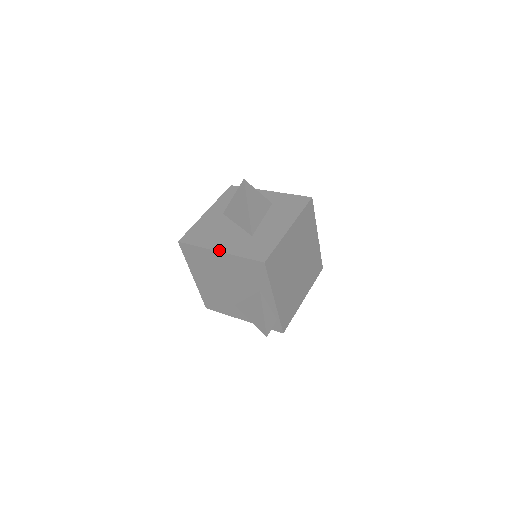
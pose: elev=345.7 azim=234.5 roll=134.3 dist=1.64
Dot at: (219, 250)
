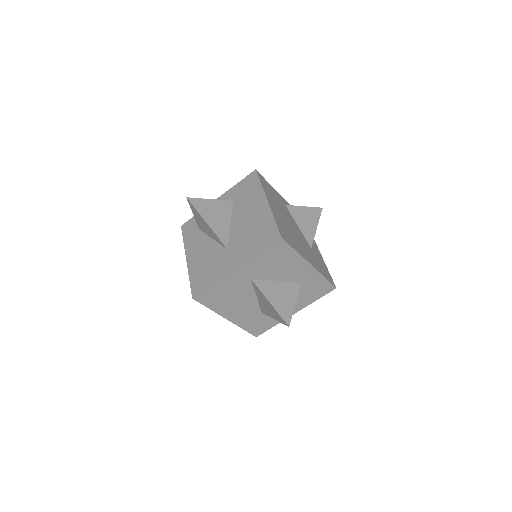
Dot at: (228, 319)
